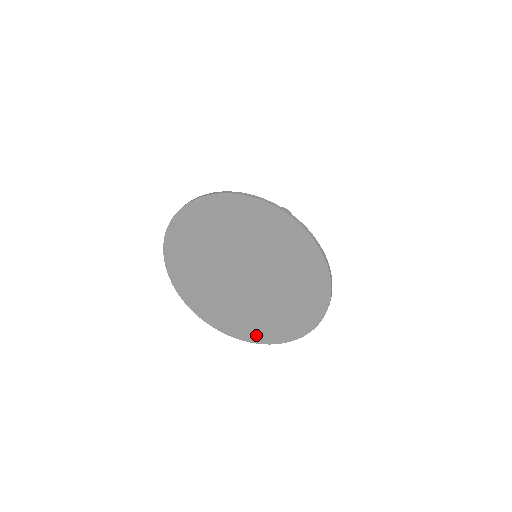
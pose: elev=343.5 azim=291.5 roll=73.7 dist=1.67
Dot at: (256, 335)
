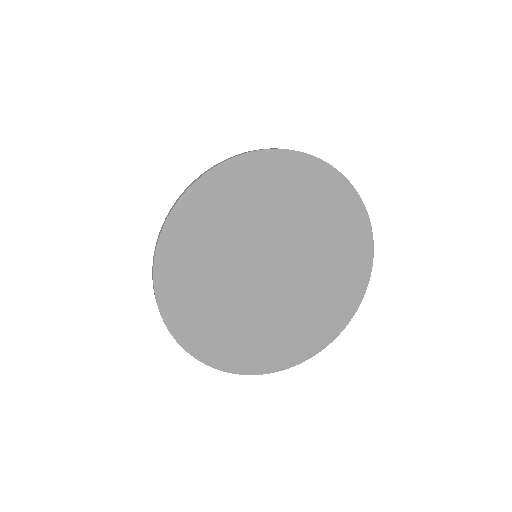
Dot at: (254, 361)
